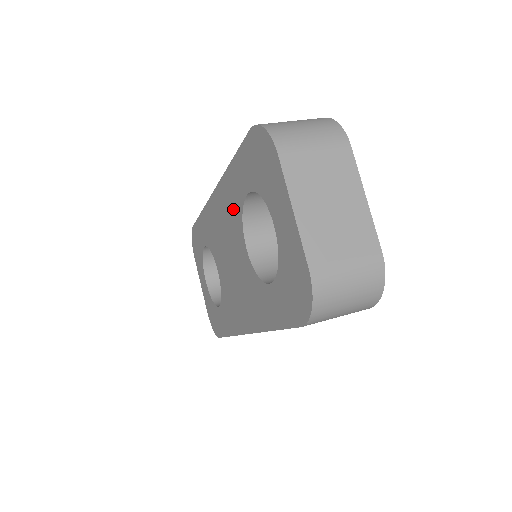
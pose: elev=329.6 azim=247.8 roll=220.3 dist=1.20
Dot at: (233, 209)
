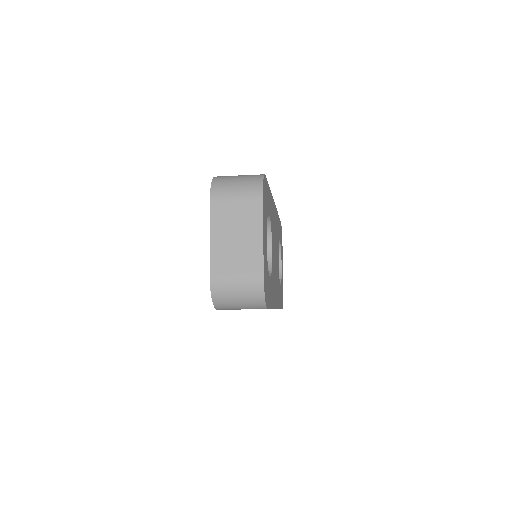
Dot at: occluded
